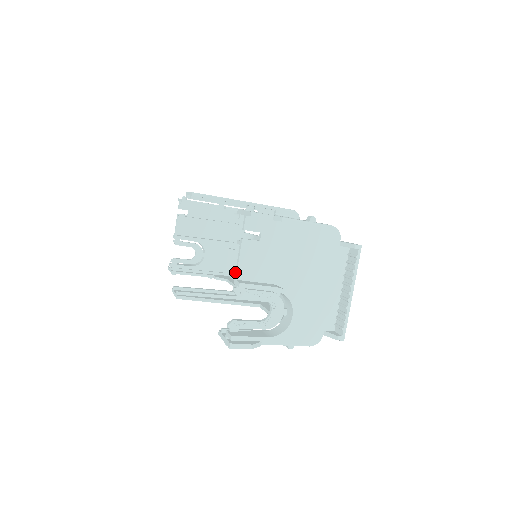
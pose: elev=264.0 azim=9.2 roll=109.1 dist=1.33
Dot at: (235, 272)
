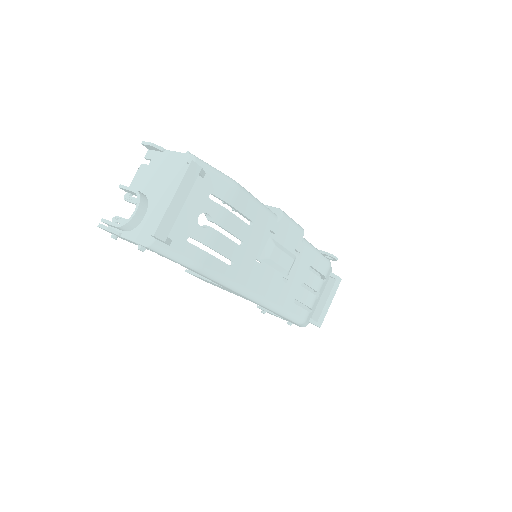
Dot at: (132, 186)
